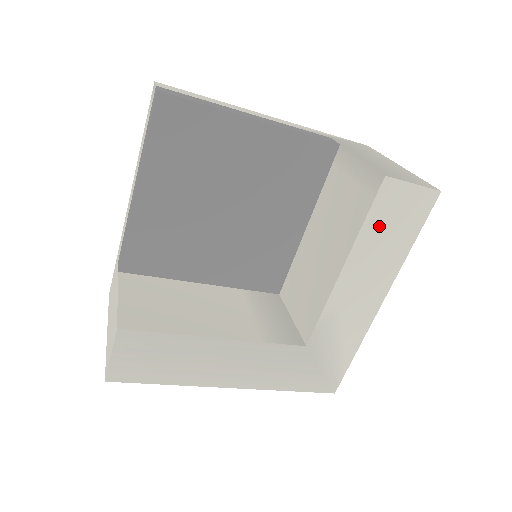
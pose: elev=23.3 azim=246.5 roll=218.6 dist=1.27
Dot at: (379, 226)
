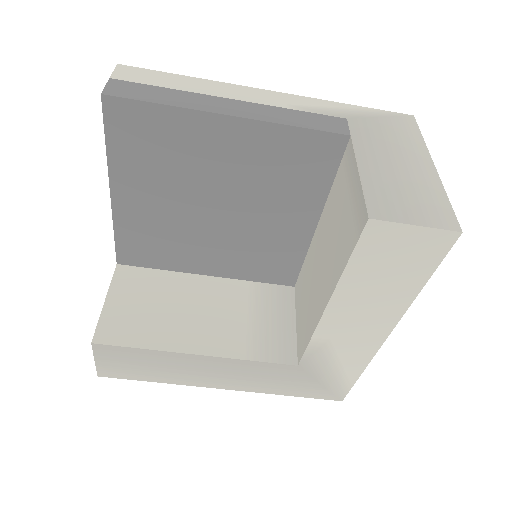
Dot at: (369, 268)
